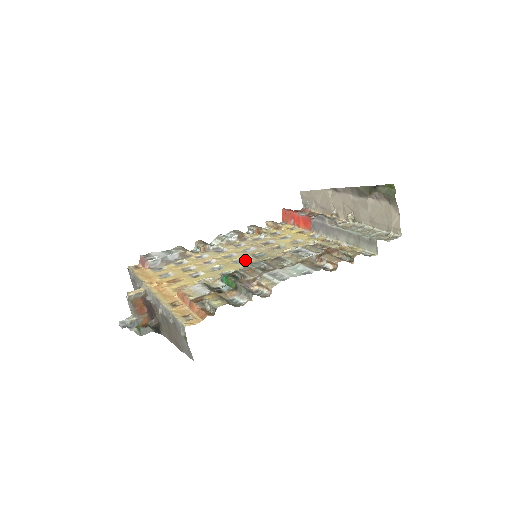
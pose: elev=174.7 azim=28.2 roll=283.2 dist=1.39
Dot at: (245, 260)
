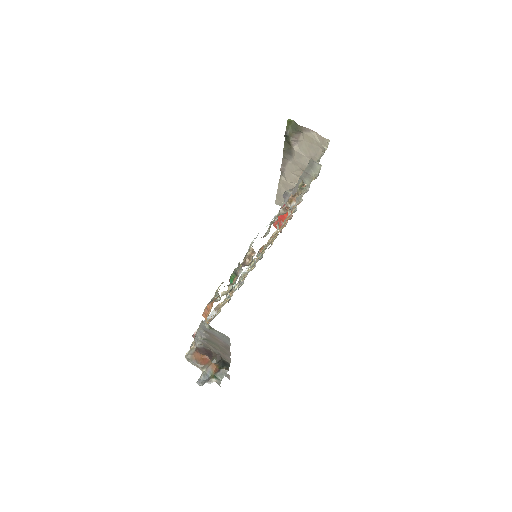
Dot at: occluded
